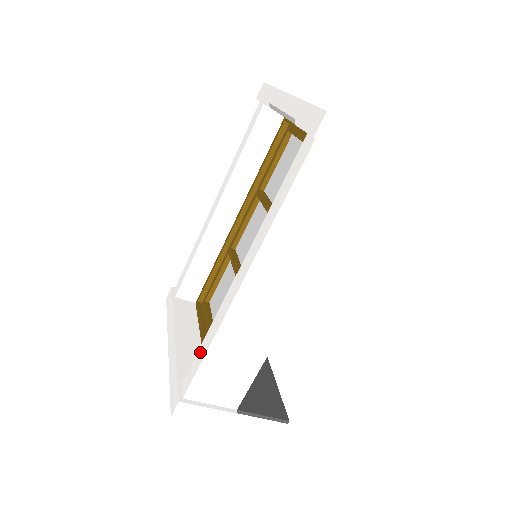
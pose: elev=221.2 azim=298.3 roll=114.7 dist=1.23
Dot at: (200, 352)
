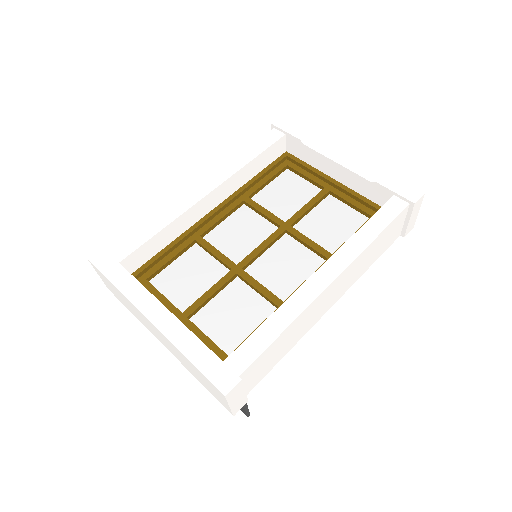
Dot at: (264, 332)
